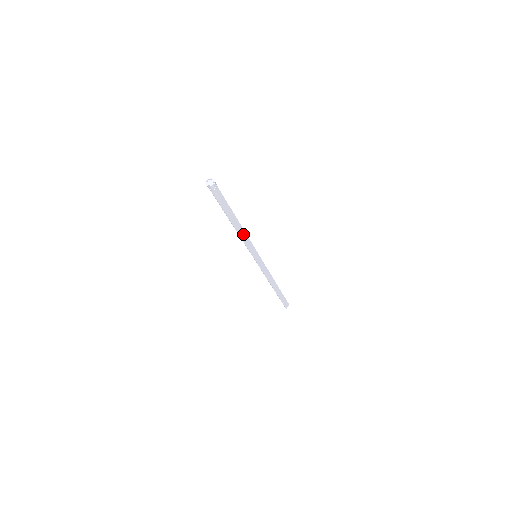
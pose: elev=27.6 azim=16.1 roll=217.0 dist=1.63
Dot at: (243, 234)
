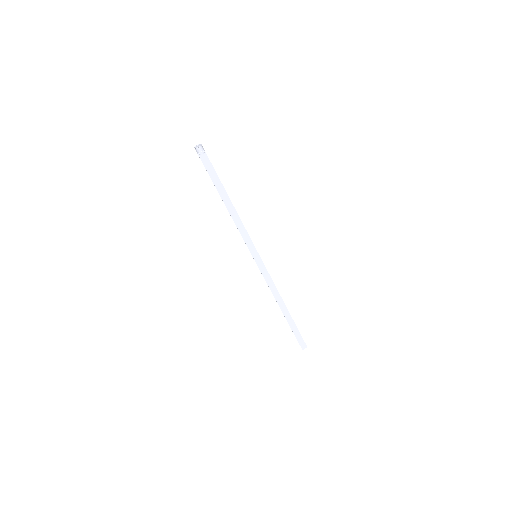
Dot at: (238, 221)
